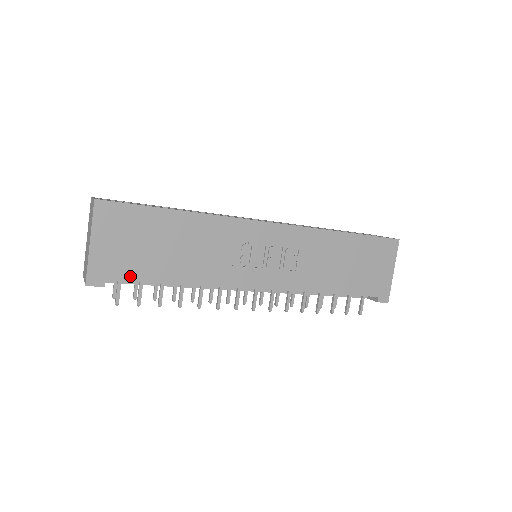
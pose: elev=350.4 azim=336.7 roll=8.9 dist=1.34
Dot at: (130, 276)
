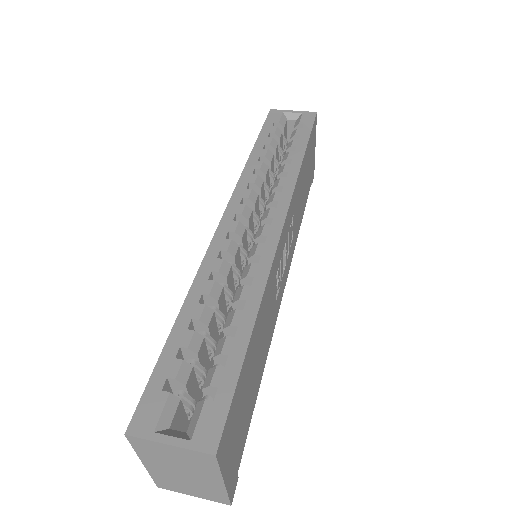
Dot at: (245, 437)
